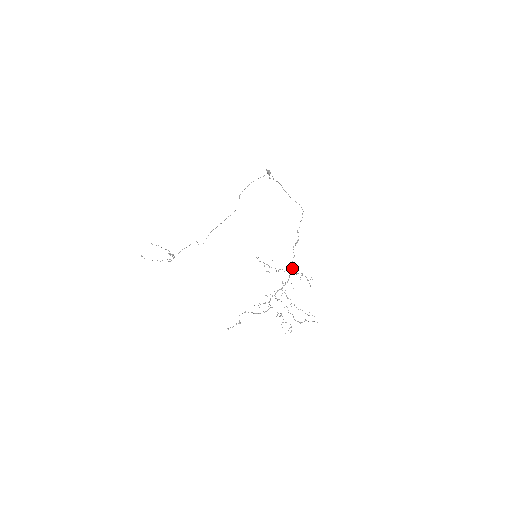
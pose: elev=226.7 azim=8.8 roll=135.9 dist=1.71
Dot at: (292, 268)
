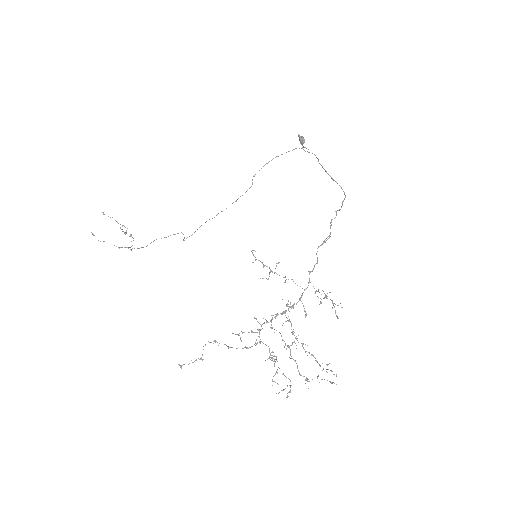
Dot at: occluded
